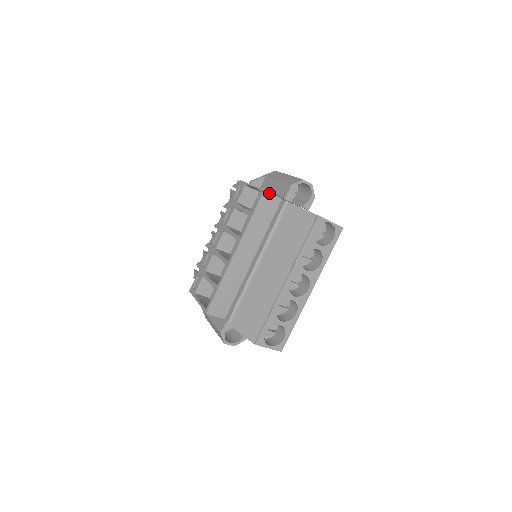
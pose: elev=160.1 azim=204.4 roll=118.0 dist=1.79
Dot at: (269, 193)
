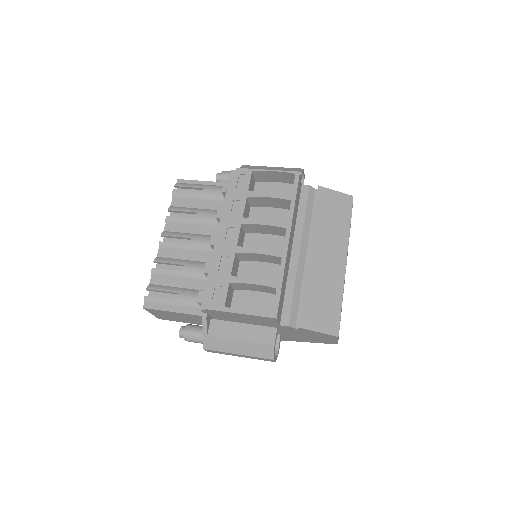
Dot at: (300, 176)
